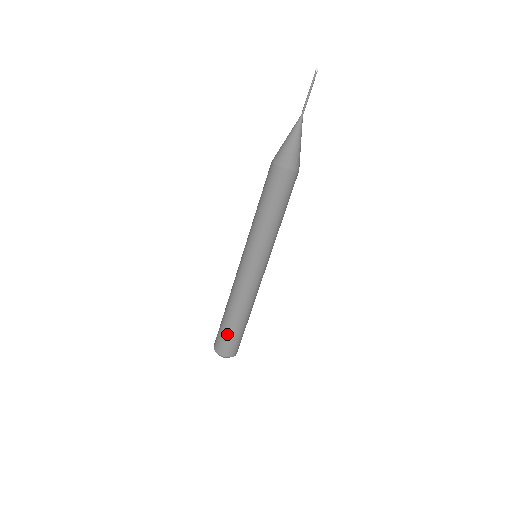
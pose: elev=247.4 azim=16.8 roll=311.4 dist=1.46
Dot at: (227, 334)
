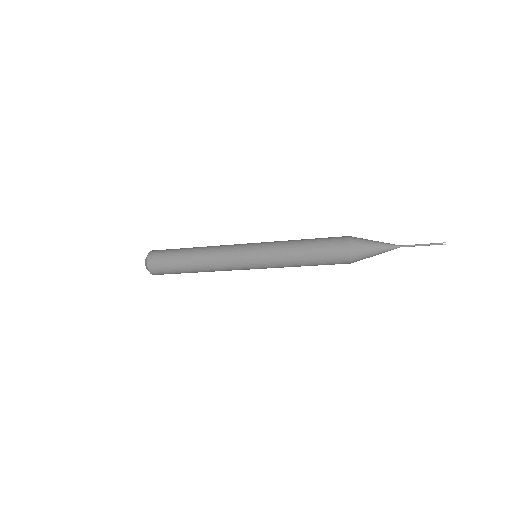
Dot at: (178, 273)
